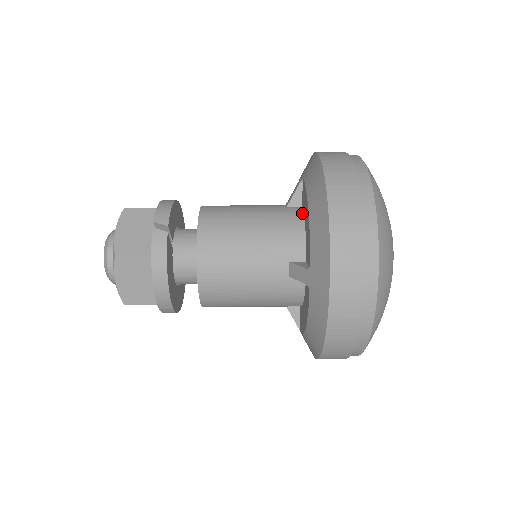
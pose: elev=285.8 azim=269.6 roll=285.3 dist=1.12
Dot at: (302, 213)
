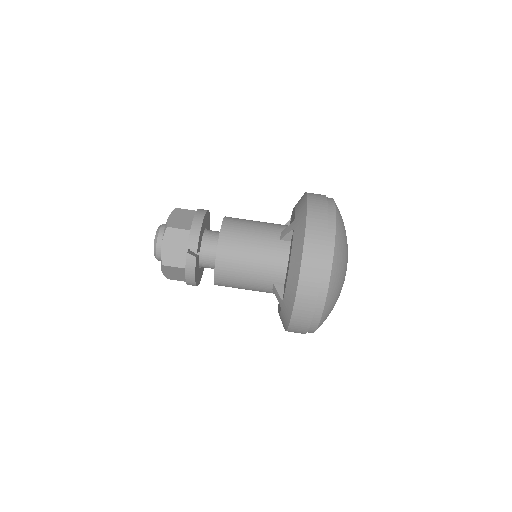
Dot at: (289, 251)
